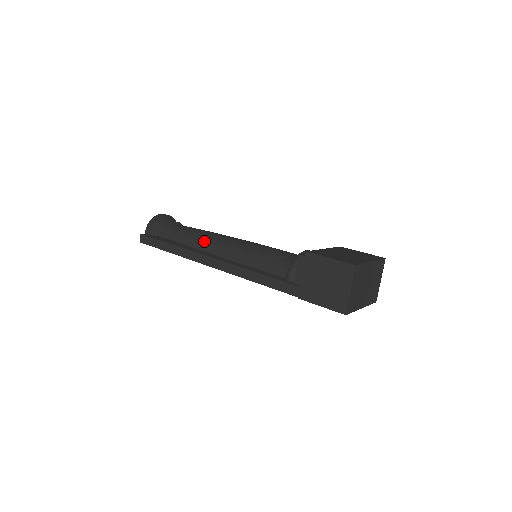
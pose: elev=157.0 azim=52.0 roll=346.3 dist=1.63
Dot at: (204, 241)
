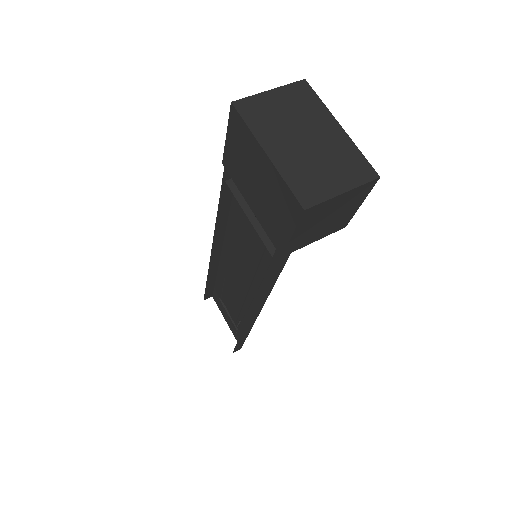
Dot at: occluded
